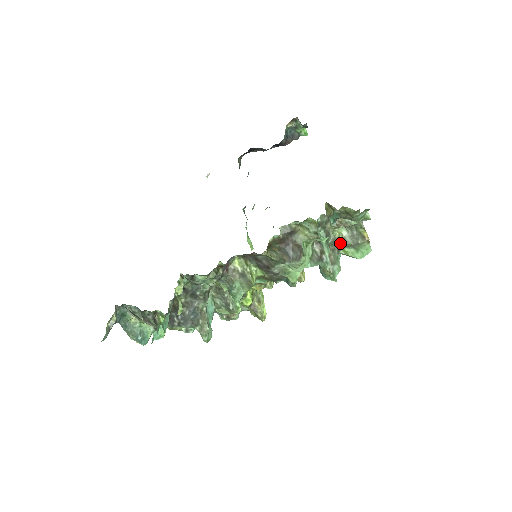
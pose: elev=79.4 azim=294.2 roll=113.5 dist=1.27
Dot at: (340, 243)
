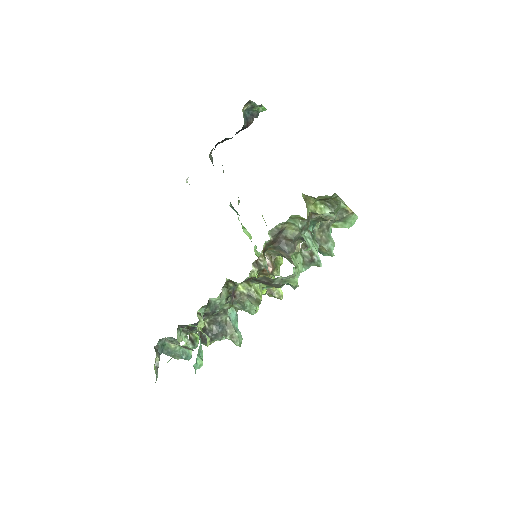
Dot at: (327, 222)
